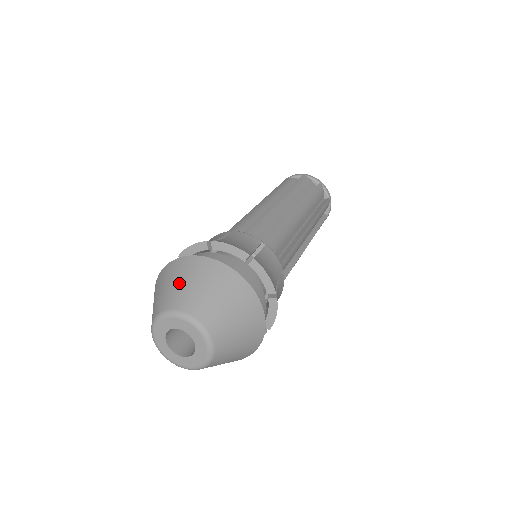
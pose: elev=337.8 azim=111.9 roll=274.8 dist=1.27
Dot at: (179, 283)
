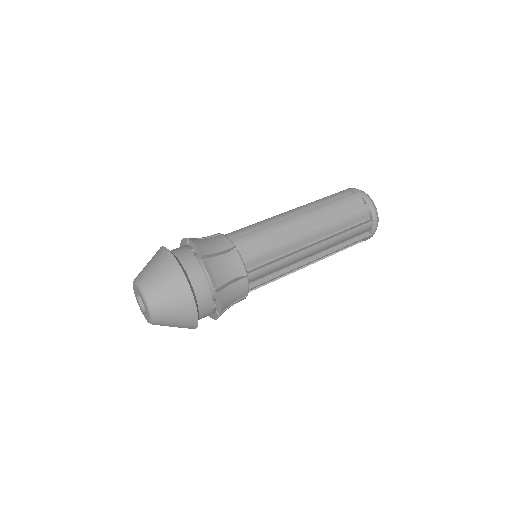
Dot at: (159, 277)
